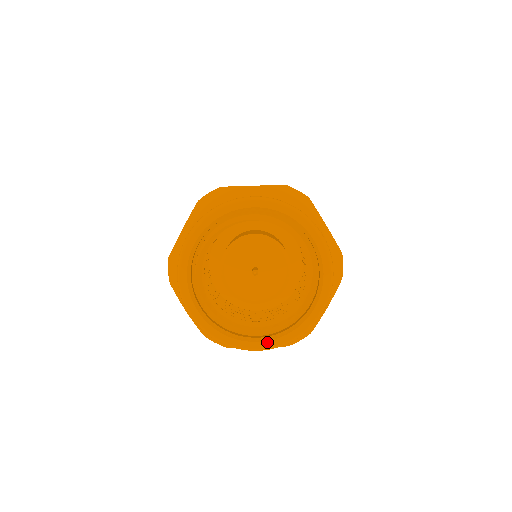
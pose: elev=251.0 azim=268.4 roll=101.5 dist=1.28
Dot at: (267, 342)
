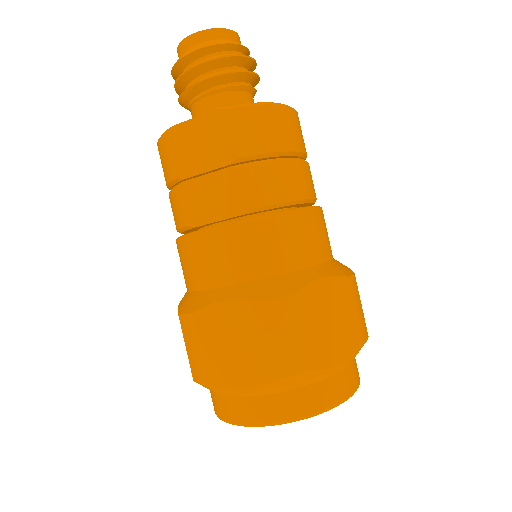
Dot at: occluded
